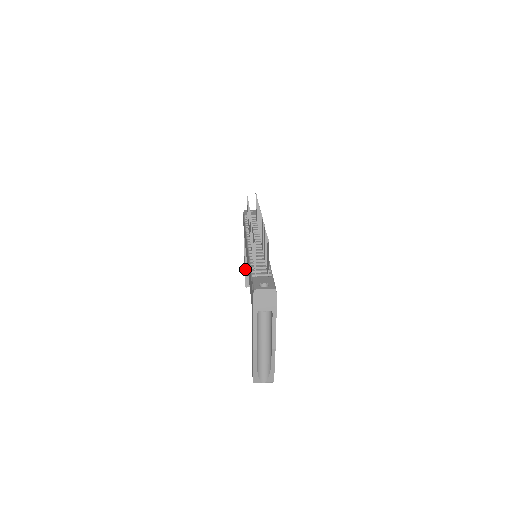
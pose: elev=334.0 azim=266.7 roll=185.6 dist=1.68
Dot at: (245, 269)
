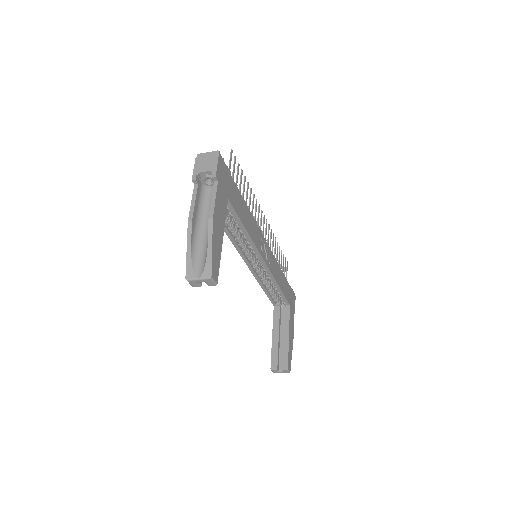
Dot at: (272, 346)
